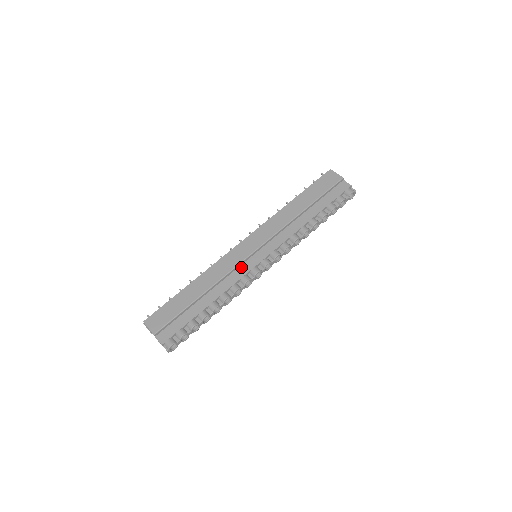
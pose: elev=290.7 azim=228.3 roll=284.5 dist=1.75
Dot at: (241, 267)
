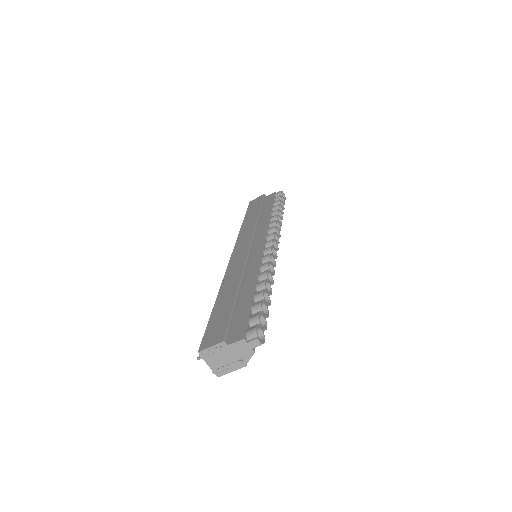
Dot at: (251, 259)
